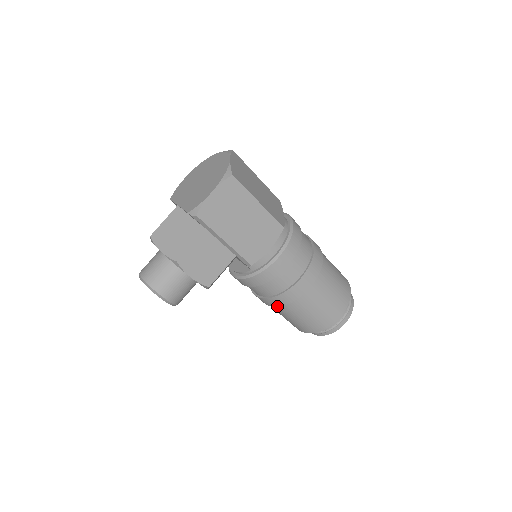
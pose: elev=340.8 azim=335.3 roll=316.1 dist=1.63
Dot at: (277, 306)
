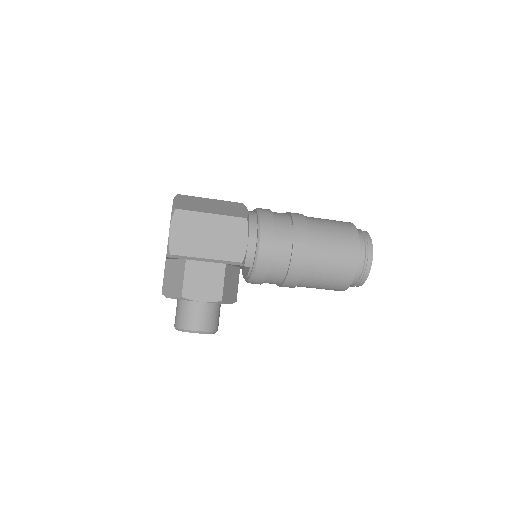
Dot at: (298, 282)
